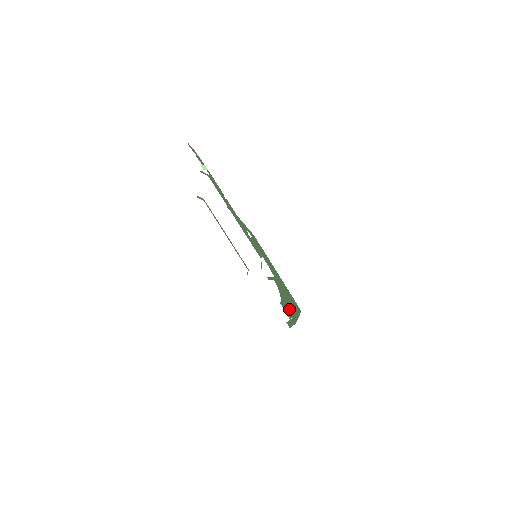
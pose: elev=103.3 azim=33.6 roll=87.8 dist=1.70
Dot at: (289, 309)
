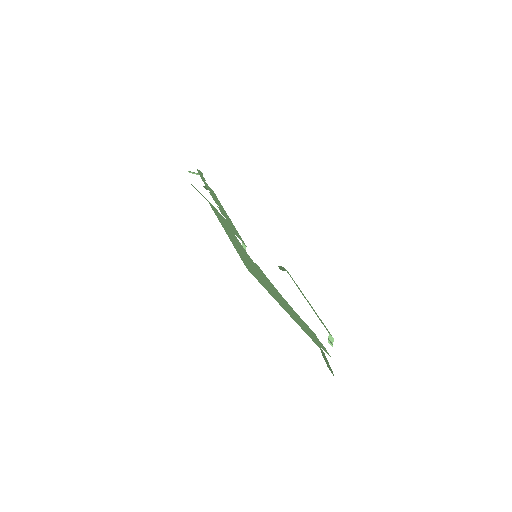
Dot at: (295, 317)
